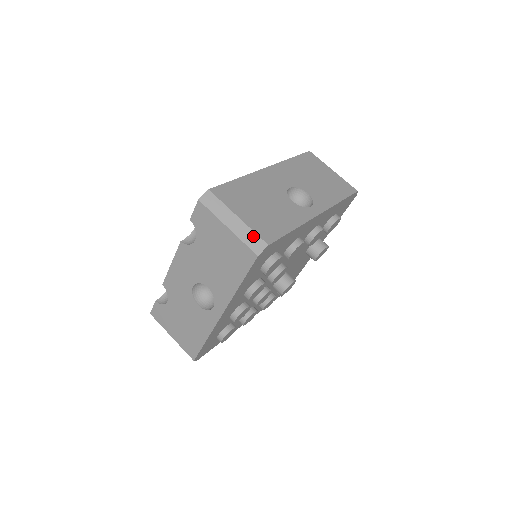
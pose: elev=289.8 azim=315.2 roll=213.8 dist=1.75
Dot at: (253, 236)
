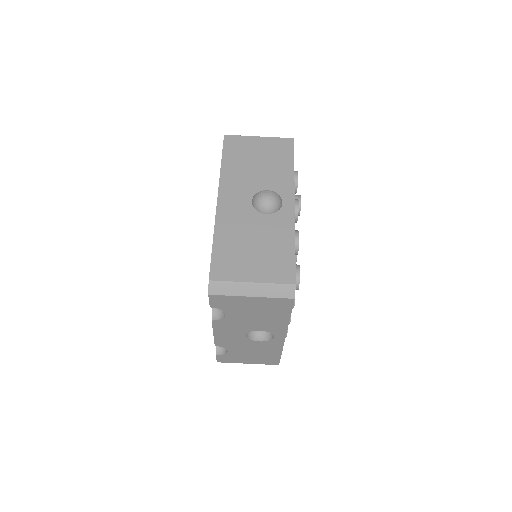
Dot at: (278, 287)
